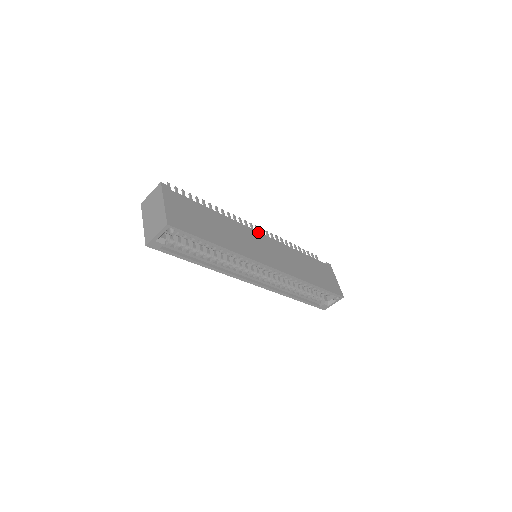
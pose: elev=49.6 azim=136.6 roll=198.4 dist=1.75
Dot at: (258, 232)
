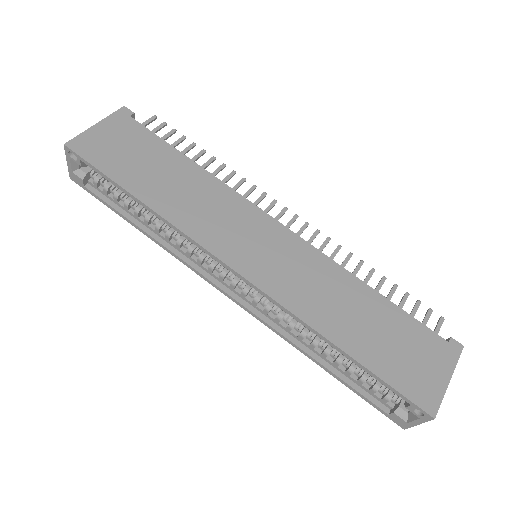
Dot at: (271, 217)
